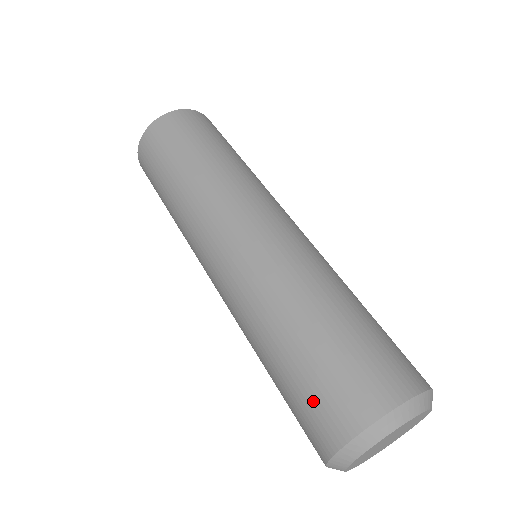
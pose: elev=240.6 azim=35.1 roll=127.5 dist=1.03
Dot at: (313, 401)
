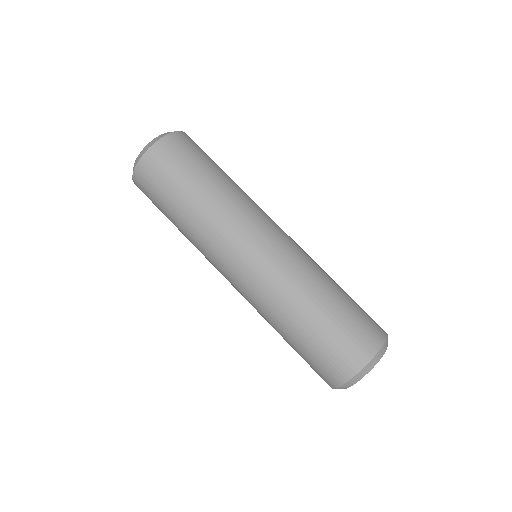
Dot at: (343, 343)
